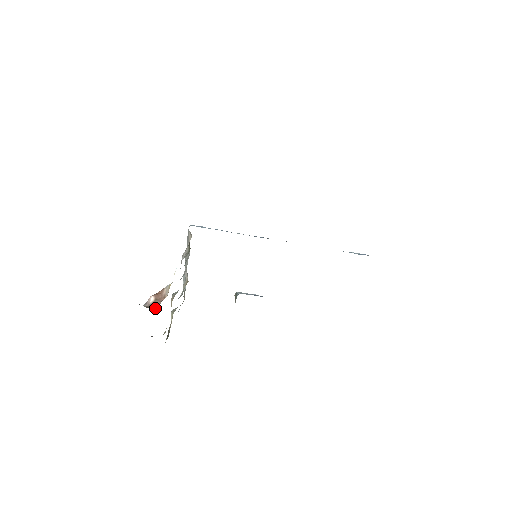
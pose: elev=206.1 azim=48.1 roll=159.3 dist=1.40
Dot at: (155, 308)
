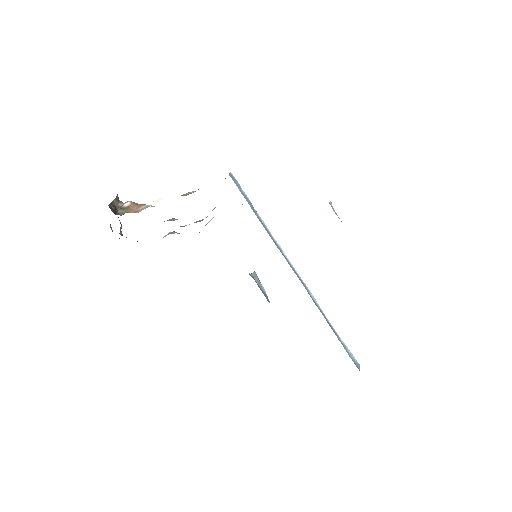
Dot at: (120, 213)
